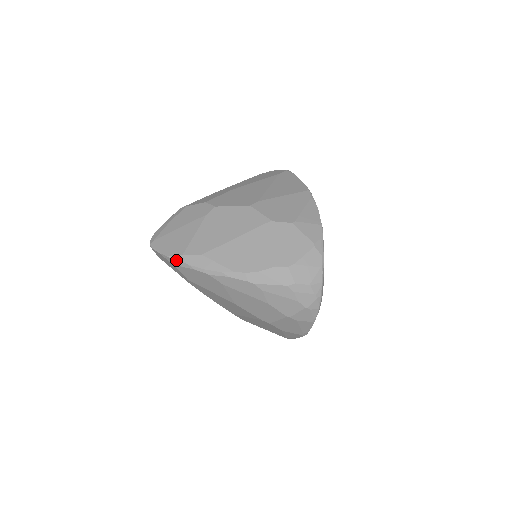
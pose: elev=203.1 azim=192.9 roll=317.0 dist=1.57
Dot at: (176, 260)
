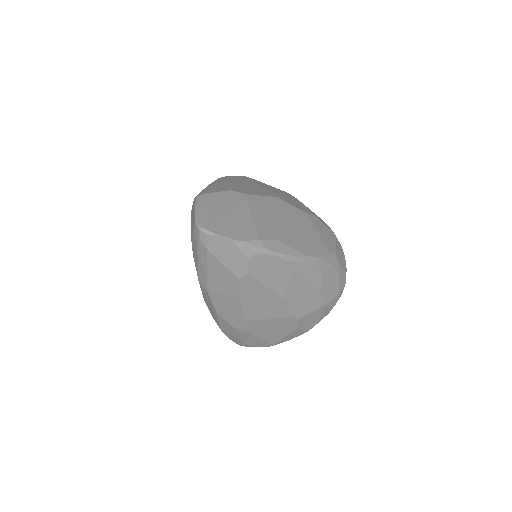
Dot at: (254, 245)
